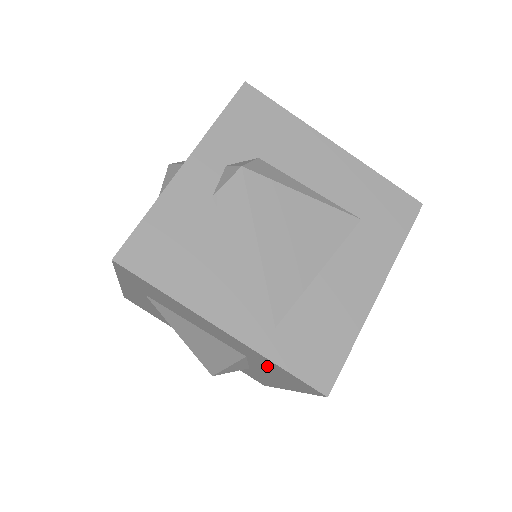
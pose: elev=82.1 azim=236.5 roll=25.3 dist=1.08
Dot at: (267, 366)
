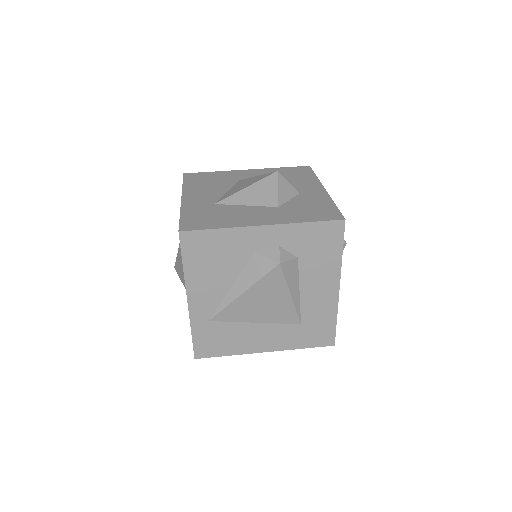
Dot at: occluded
